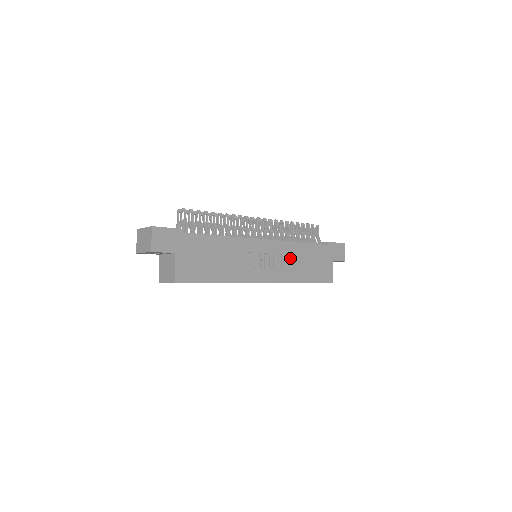
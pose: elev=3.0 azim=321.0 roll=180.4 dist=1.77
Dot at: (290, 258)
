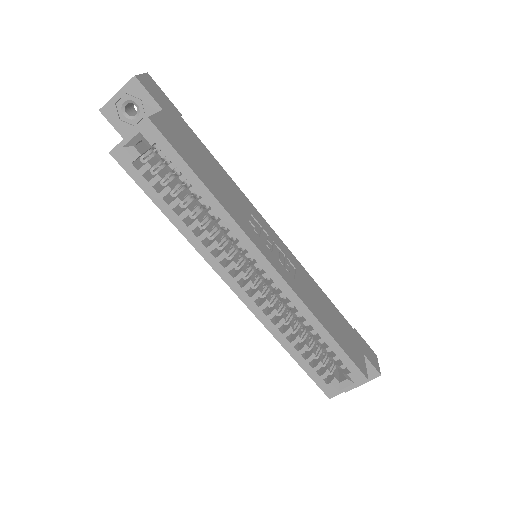
Dot at: (306, 284)
